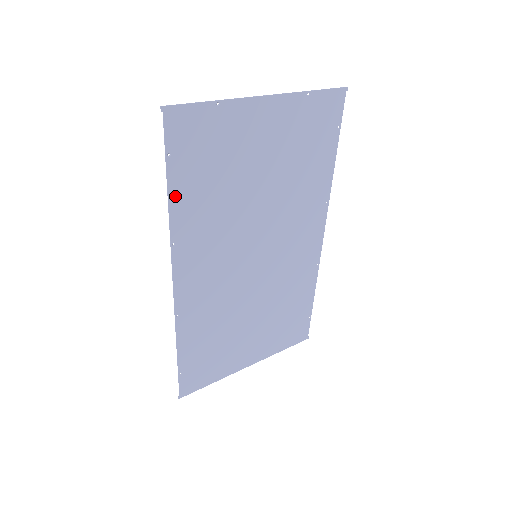
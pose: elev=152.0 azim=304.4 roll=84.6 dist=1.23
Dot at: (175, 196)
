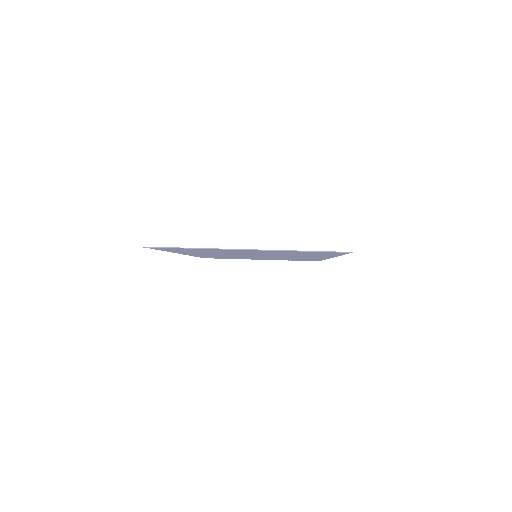
Dot at: (171, 251)
